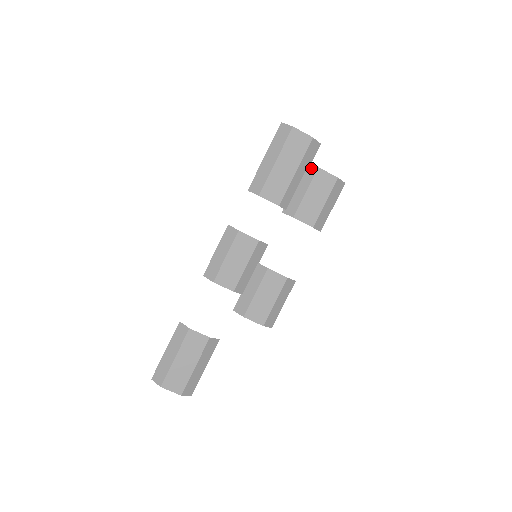
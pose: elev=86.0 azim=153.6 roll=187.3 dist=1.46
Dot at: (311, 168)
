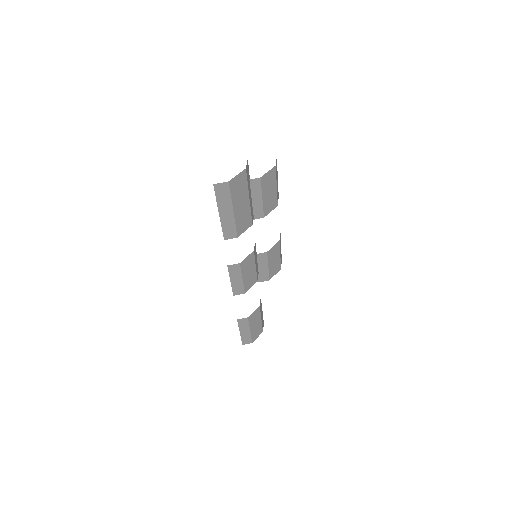
Dot at: (254, 182)
